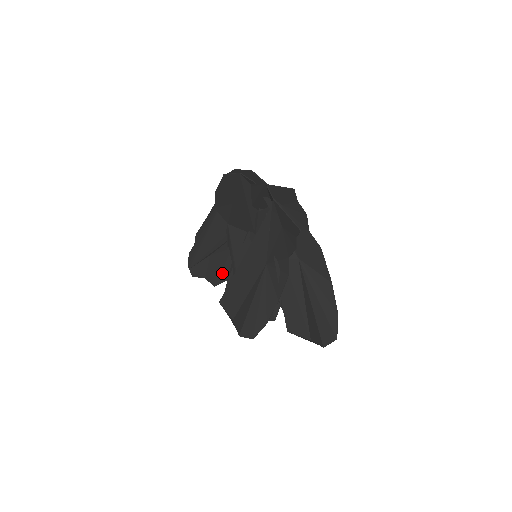
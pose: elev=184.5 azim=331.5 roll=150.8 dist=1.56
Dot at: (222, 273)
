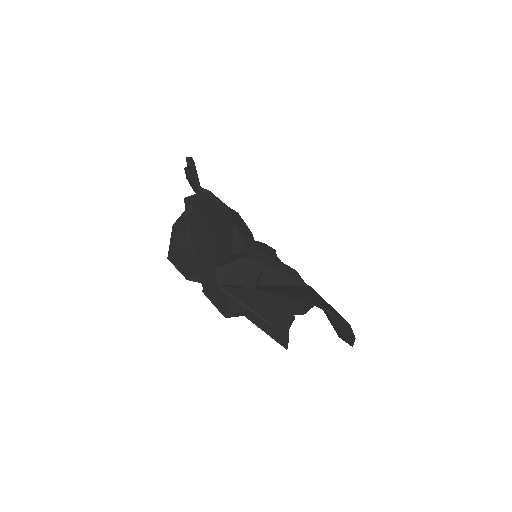
Dot at: occluded
